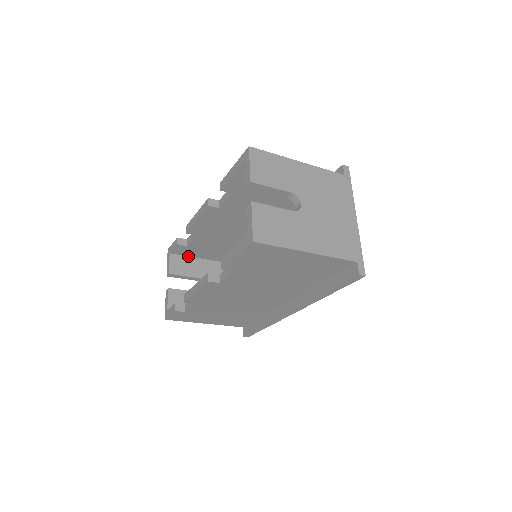
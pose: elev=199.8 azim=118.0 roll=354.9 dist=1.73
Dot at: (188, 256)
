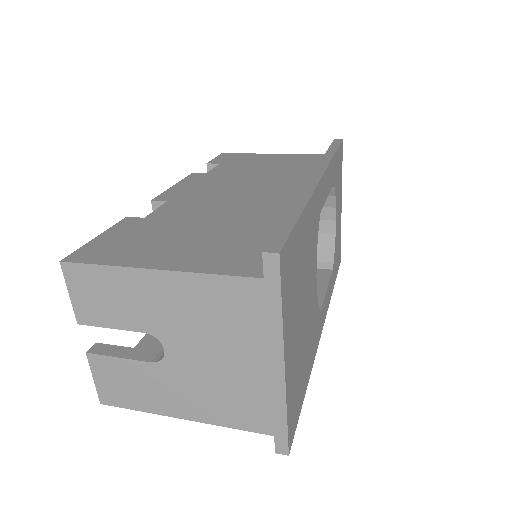
Dot at: occluded
